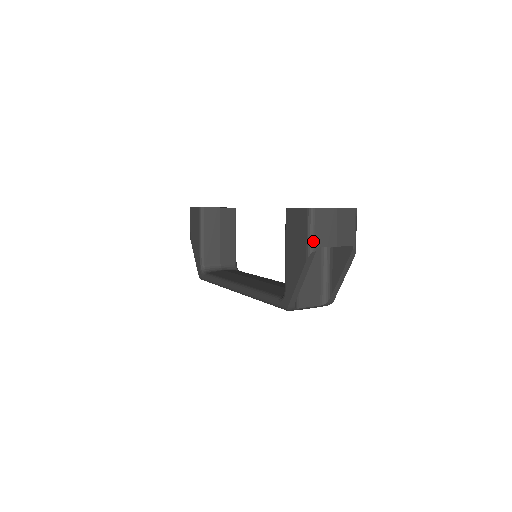
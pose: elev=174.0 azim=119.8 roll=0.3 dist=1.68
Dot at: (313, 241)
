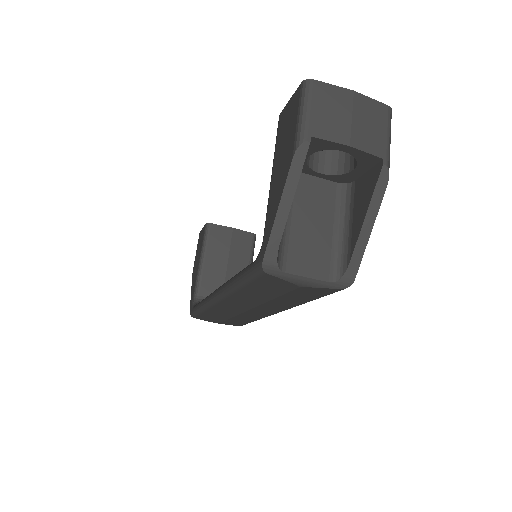
Dot at: (306, 125)
